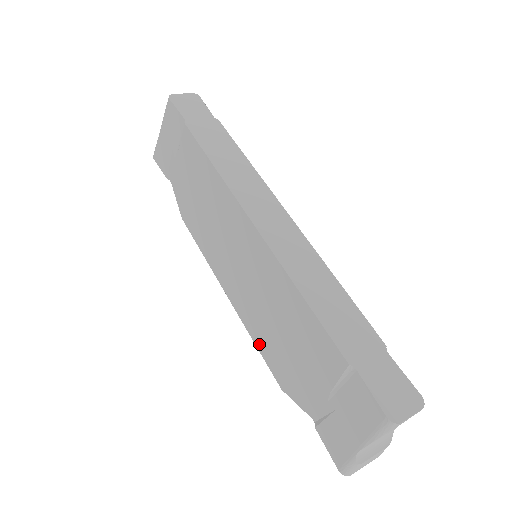
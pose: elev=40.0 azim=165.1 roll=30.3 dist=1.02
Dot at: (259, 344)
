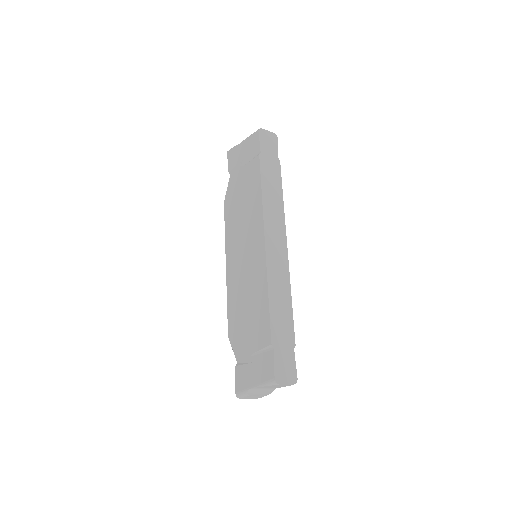
Dot at: (230, 305)
